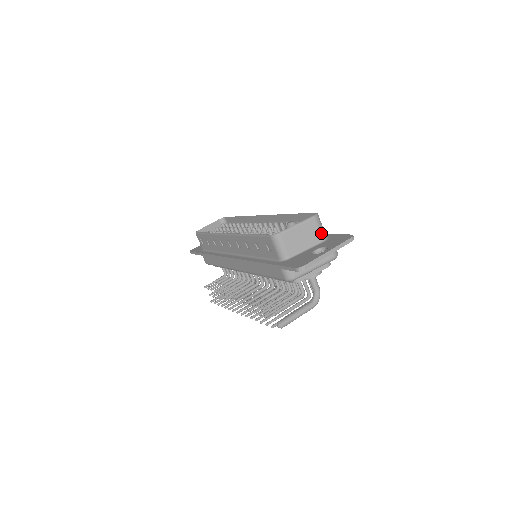
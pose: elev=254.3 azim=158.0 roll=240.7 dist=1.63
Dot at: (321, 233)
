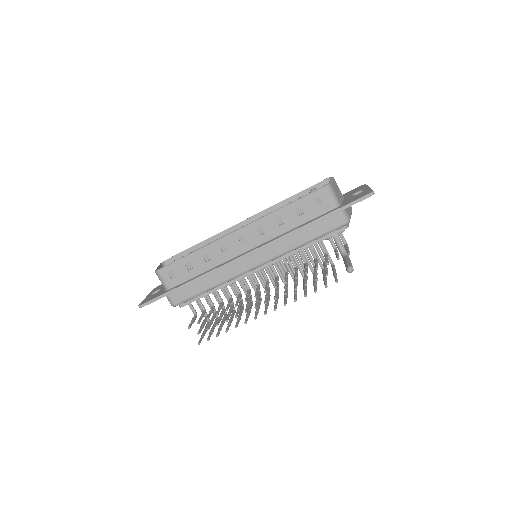
Dot at: occluded
